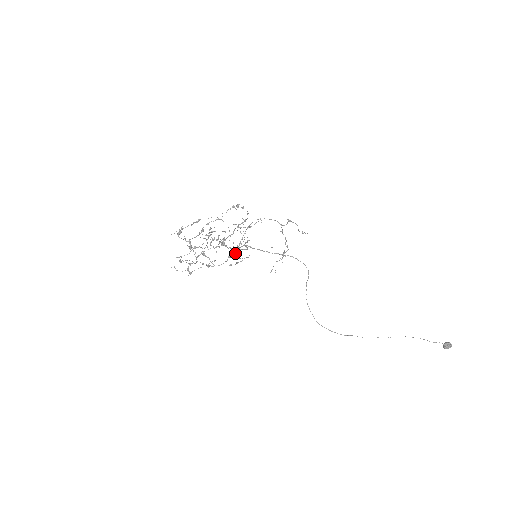
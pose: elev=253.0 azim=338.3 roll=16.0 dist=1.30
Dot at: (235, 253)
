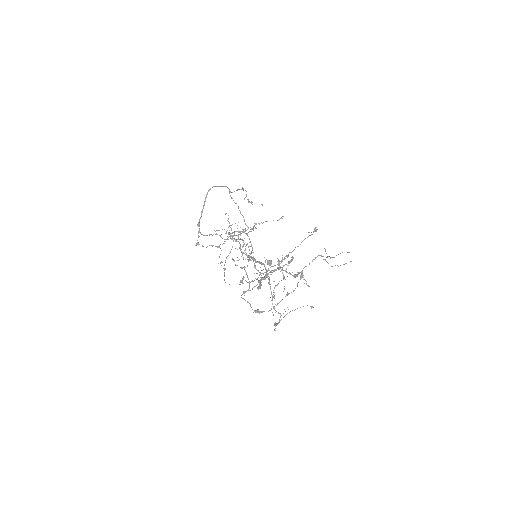
Dot at: occluded
